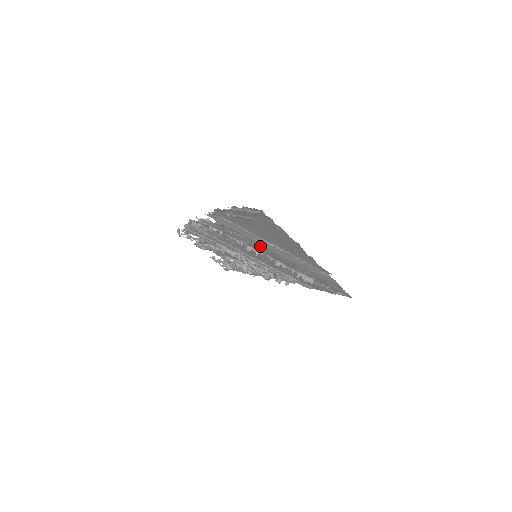
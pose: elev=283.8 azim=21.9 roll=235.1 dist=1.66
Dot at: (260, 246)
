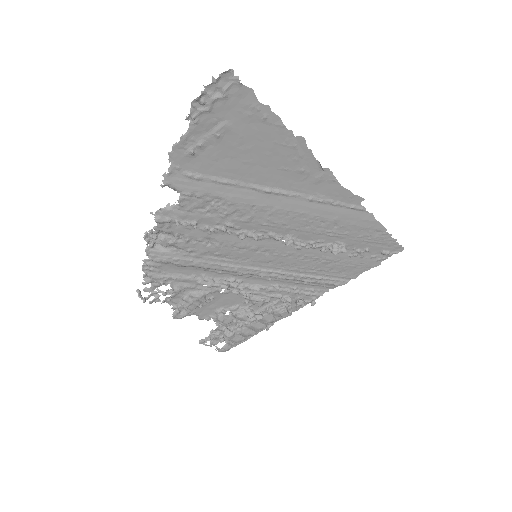
Dot at: (254, 211)
